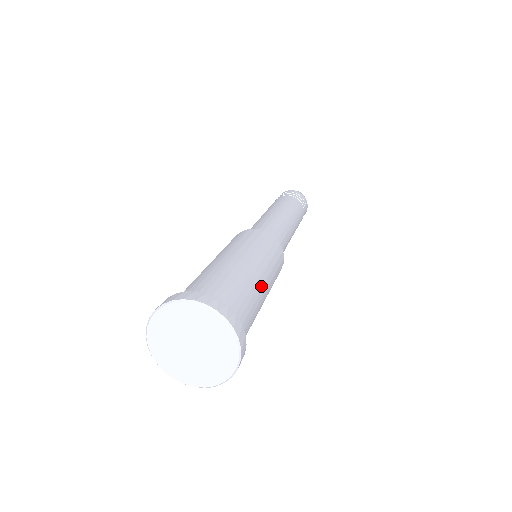
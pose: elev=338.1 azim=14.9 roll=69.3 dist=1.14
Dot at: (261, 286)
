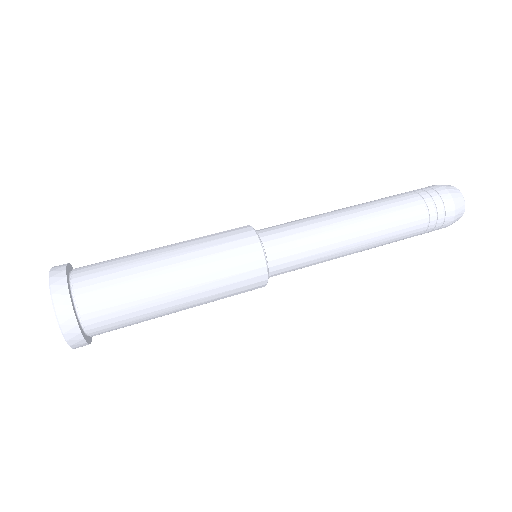
Dot at: (162, 275)
